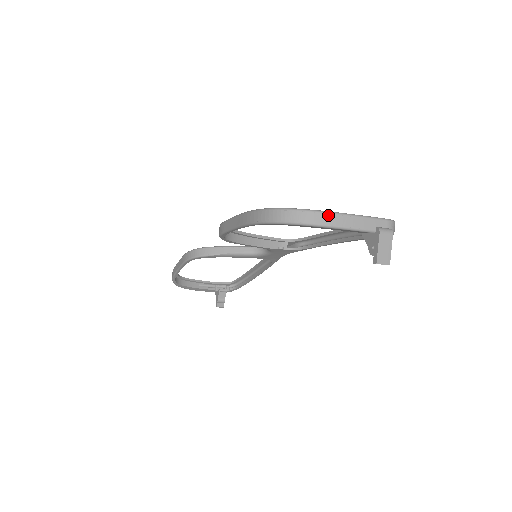
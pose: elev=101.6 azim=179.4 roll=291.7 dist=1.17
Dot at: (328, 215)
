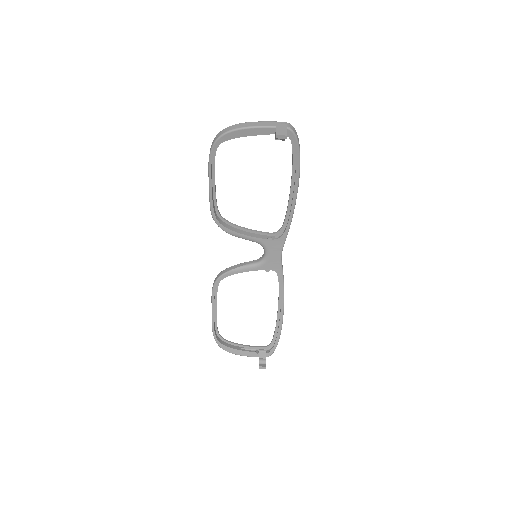
Dot at: (242, 124)
